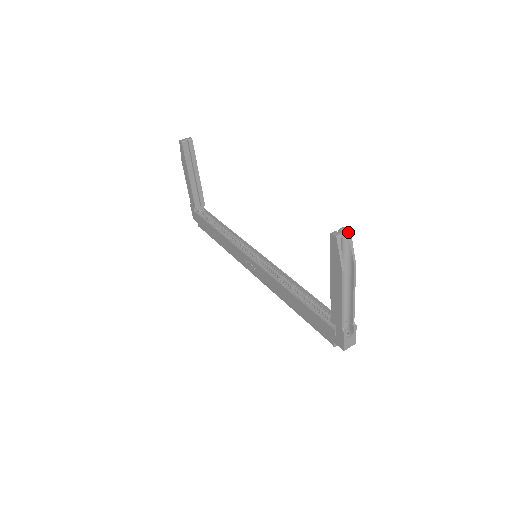
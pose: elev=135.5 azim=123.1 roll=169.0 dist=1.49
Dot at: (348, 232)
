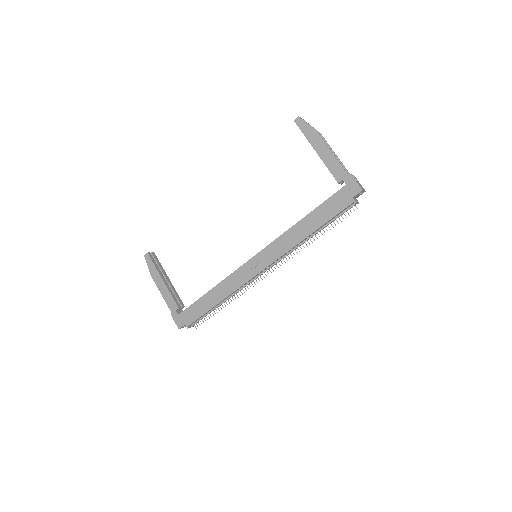
Dot at: occluded
